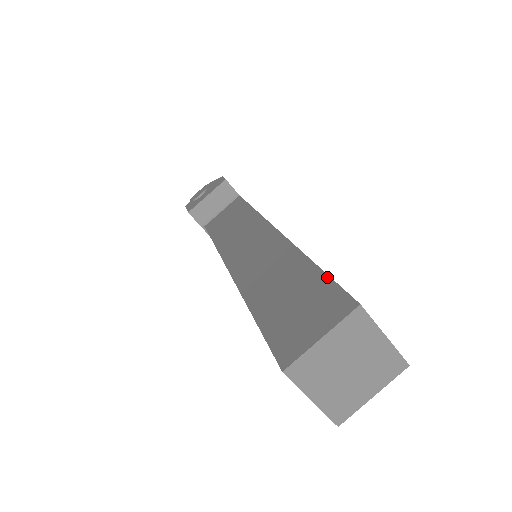
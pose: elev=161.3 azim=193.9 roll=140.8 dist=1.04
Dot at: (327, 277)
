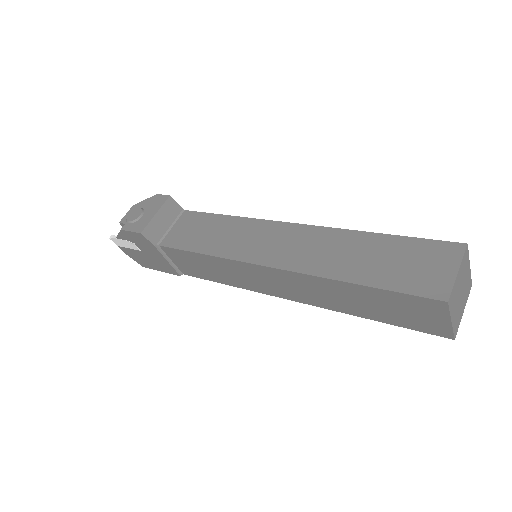
Dot at: (412, 238)
